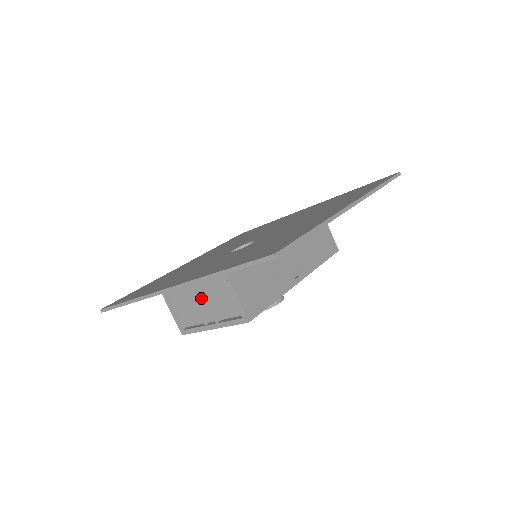
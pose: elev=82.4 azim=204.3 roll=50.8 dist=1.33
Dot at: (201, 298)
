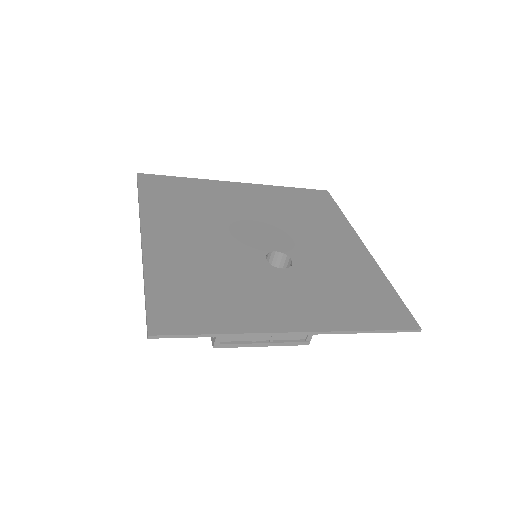
Dot at: occluded
